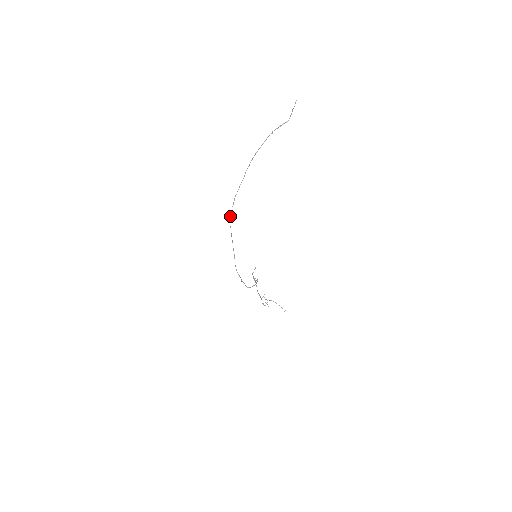
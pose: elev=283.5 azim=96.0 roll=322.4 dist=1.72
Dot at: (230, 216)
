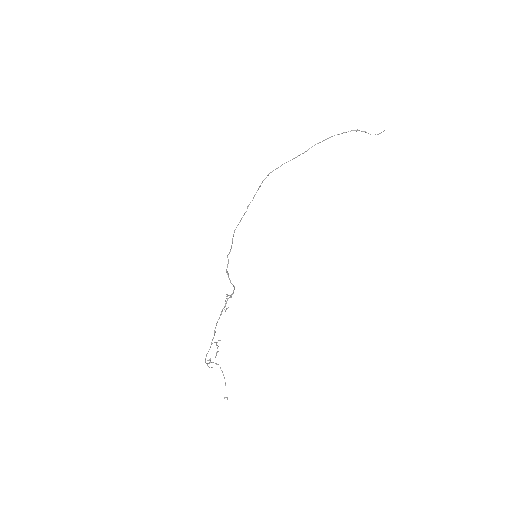
Dot at: (268, 174)
